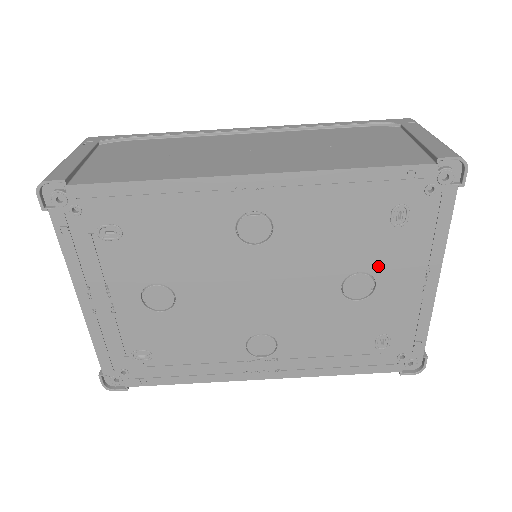
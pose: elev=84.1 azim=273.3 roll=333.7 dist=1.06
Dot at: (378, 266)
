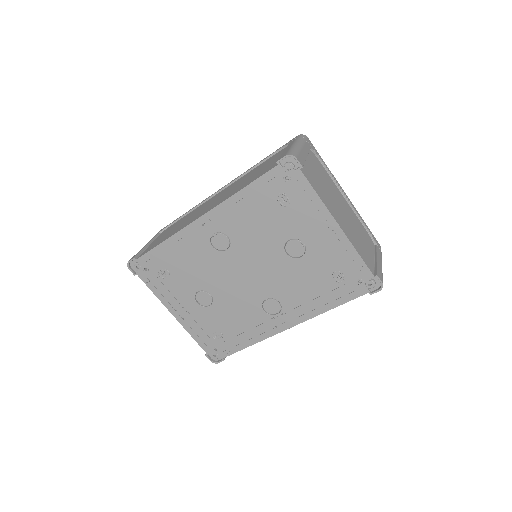
Dot at: (296, 232)
